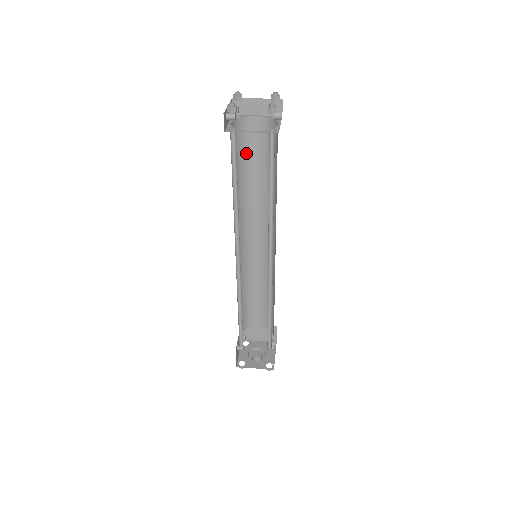
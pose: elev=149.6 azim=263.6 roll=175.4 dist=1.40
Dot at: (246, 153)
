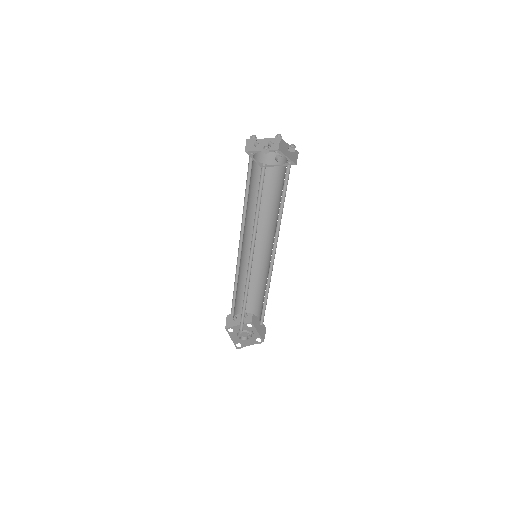
Dot at: (275, 180)
